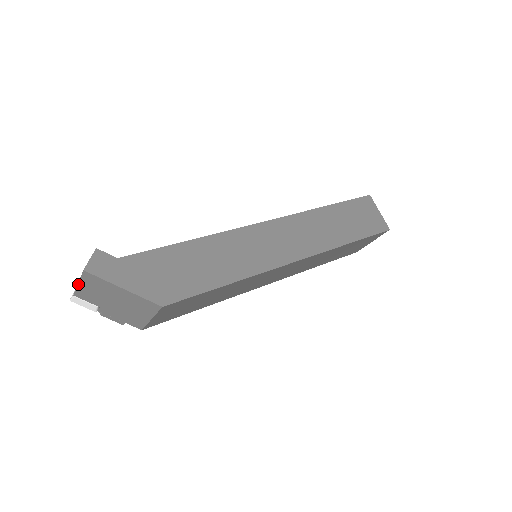
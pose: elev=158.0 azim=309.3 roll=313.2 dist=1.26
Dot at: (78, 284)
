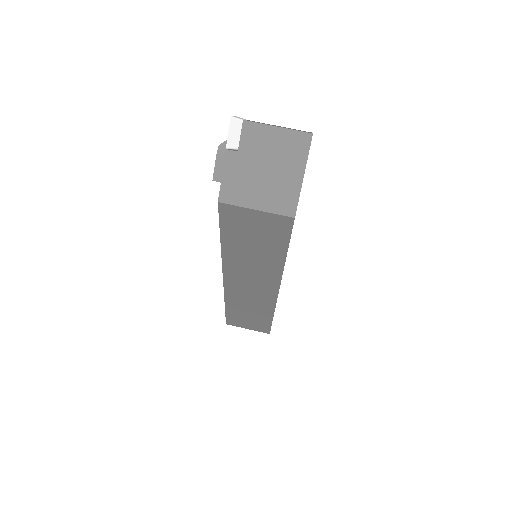
Dot at: (276, 126)
